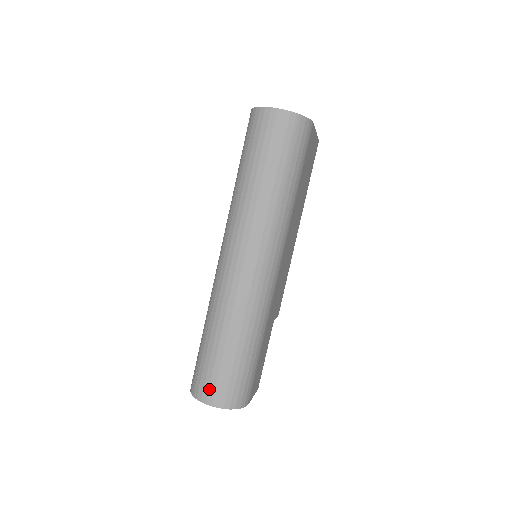
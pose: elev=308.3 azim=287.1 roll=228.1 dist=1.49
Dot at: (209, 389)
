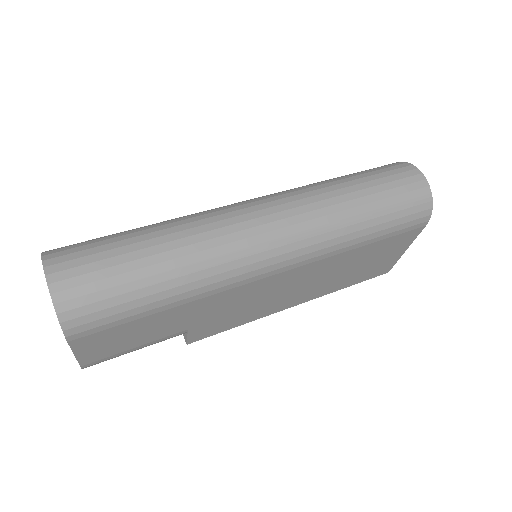
Dot at: (71, 260)
